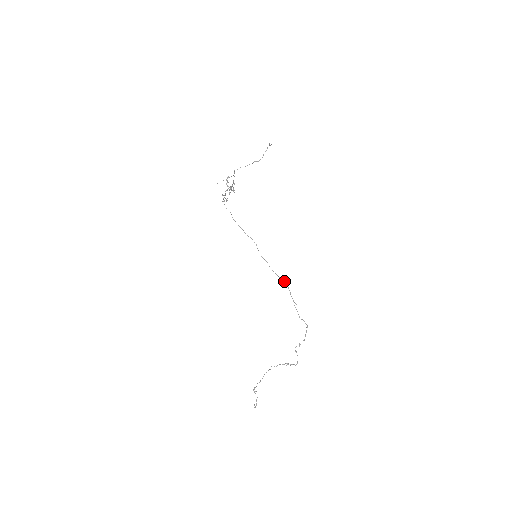
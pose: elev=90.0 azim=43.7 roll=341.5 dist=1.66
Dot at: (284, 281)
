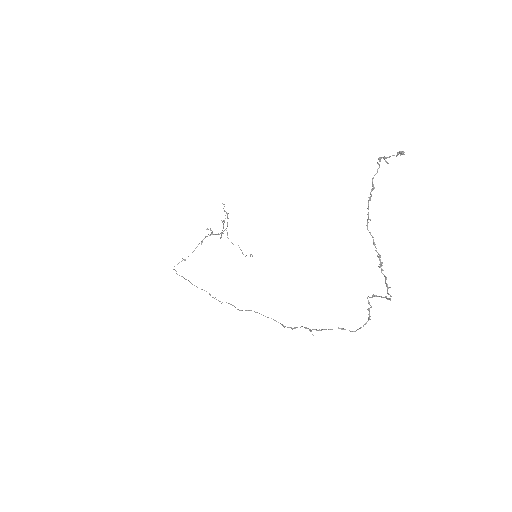
Dot at: (278, 322)
